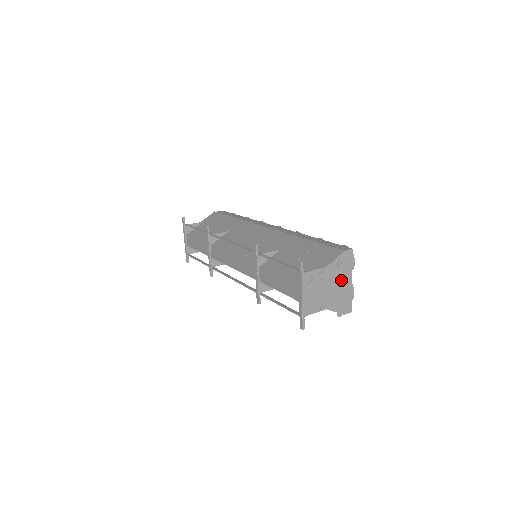
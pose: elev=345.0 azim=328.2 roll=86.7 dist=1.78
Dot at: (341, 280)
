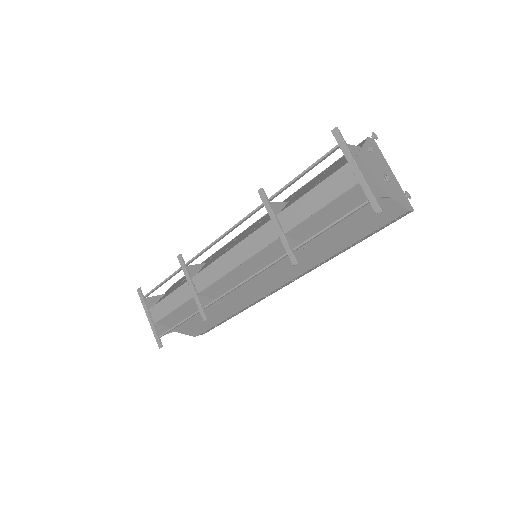
Dot at: (383, 168)
